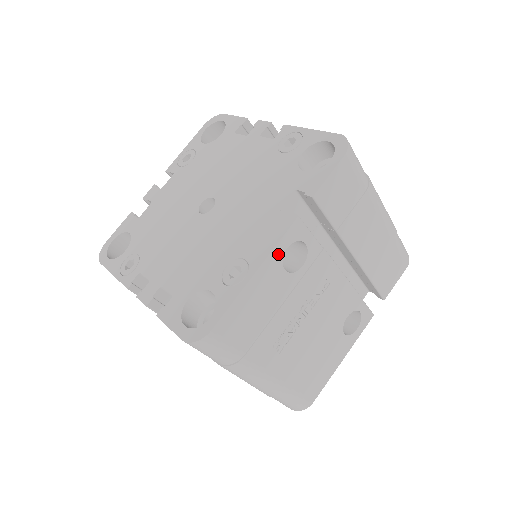
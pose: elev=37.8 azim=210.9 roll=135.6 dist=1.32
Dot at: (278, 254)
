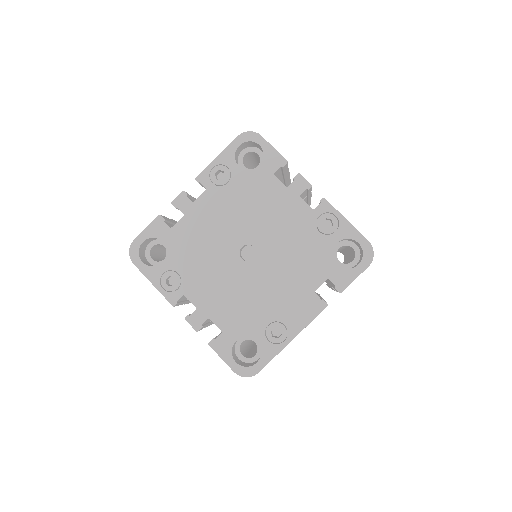
Dot at: occluded
